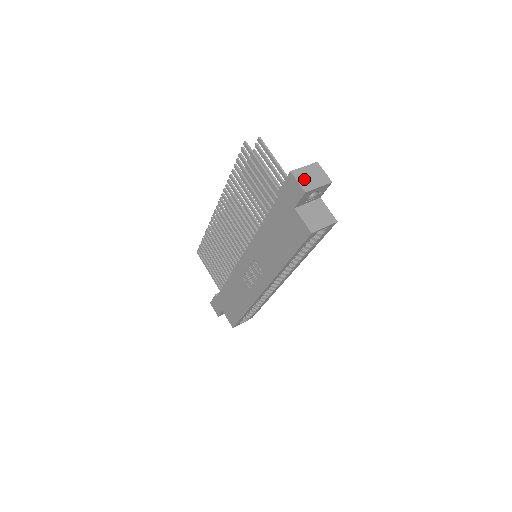
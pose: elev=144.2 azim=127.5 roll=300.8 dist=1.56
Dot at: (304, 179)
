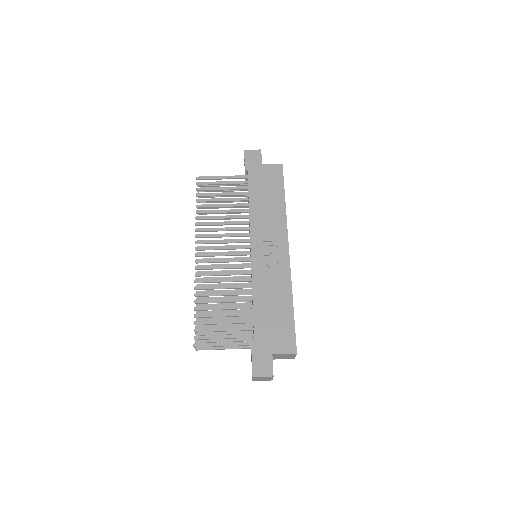
Dot at: occluded
